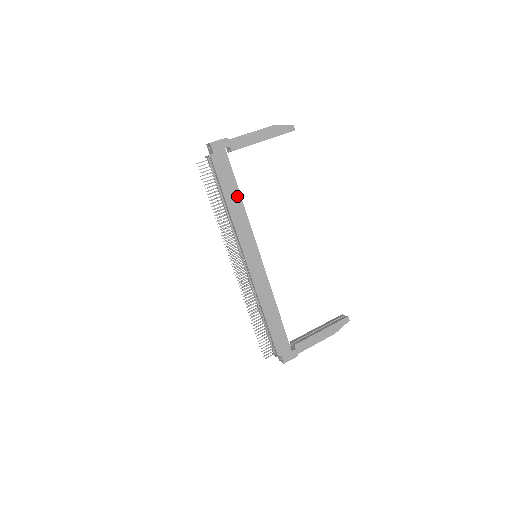
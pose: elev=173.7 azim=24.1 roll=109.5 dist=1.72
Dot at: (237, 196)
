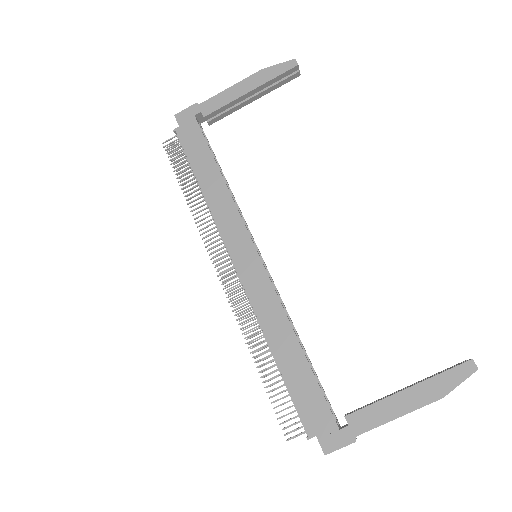
Dot at: (214, 172)
